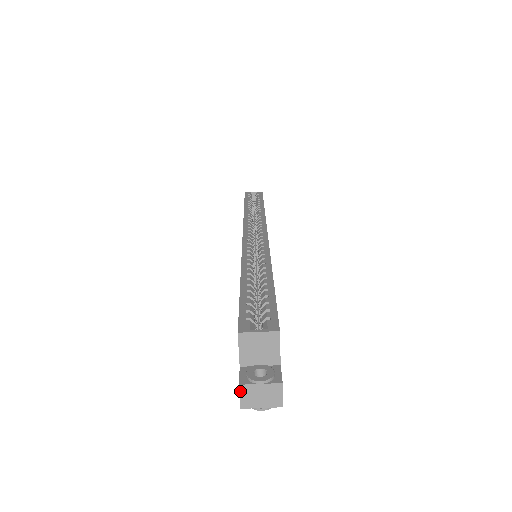
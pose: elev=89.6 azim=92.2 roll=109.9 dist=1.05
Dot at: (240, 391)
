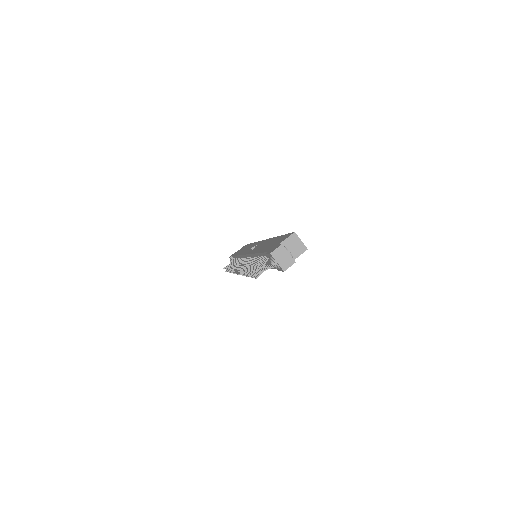
Dot at: (279, 247)
